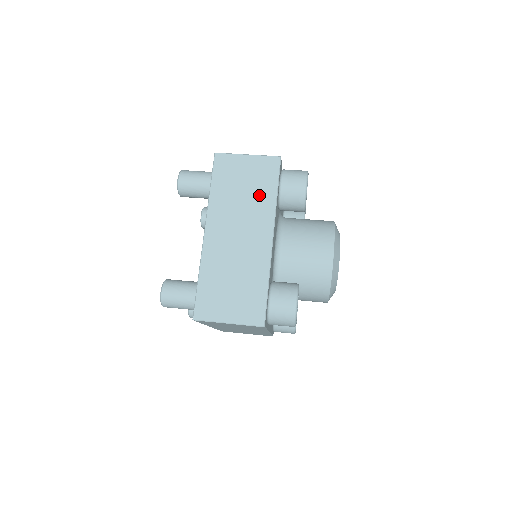
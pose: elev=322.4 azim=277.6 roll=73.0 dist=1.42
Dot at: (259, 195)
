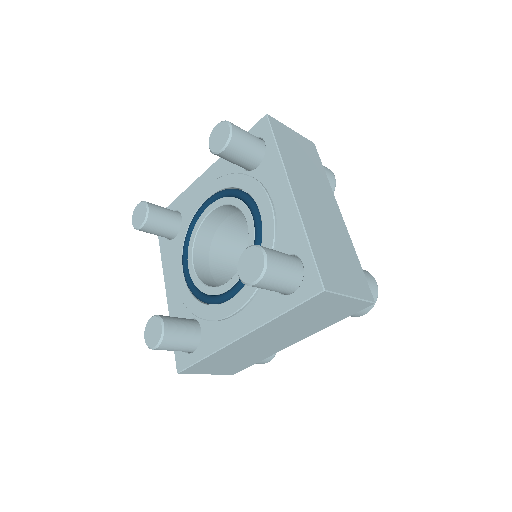
Dot at: occluded
